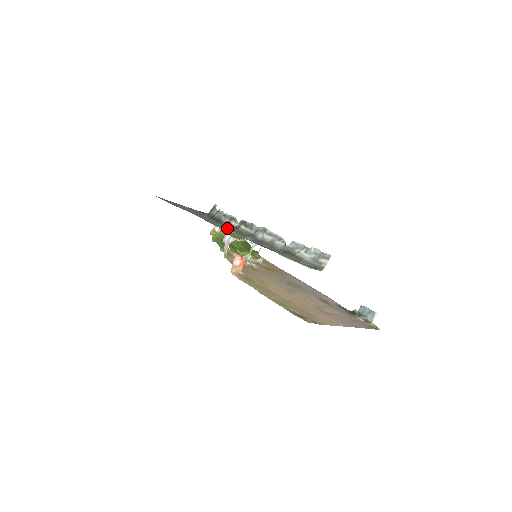
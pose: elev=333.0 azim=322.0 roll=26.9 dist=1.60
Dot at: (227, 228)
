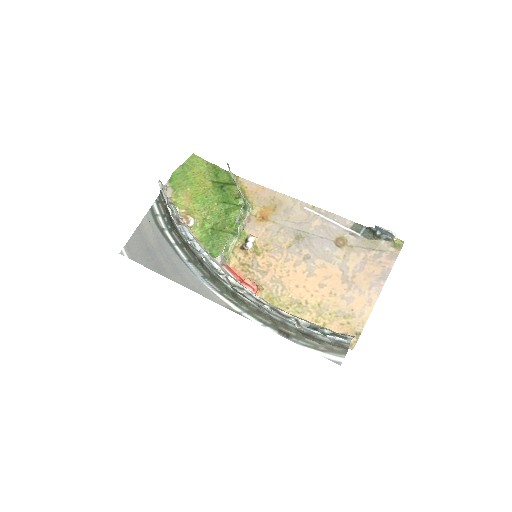
Dot at: (223, 287)
